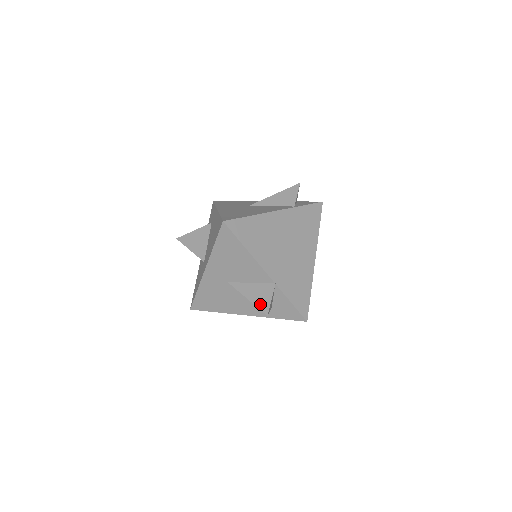
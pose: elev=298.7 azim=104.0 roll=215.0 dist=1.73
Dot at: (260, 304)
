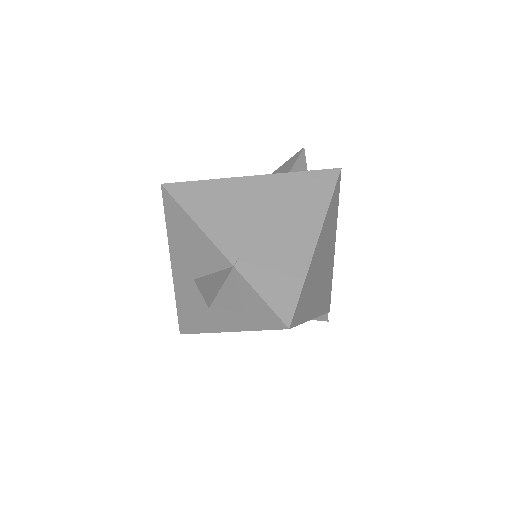
Dot at: (208, 295)
